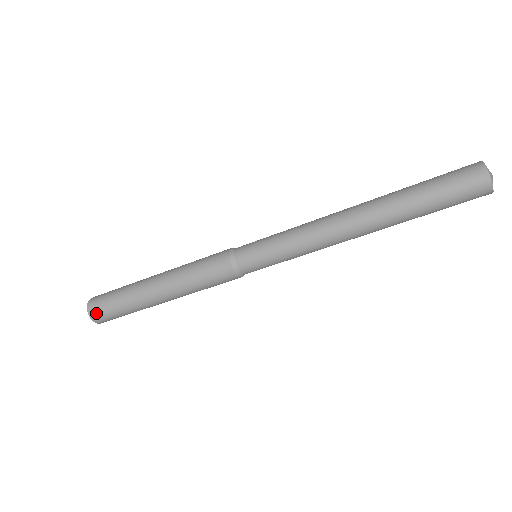
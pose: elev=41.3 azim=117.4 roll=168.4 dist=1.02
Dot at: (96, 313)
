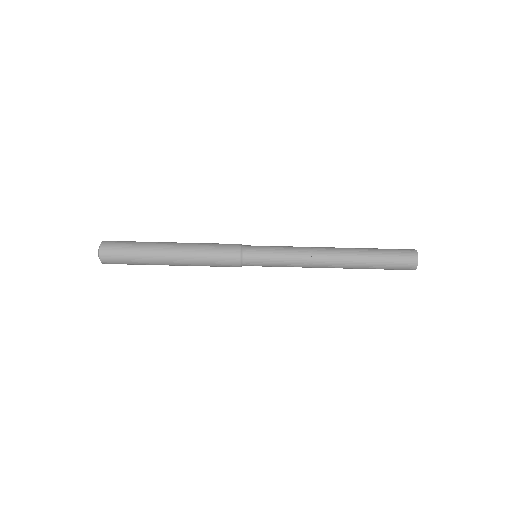
Dot at: (107, 254)
